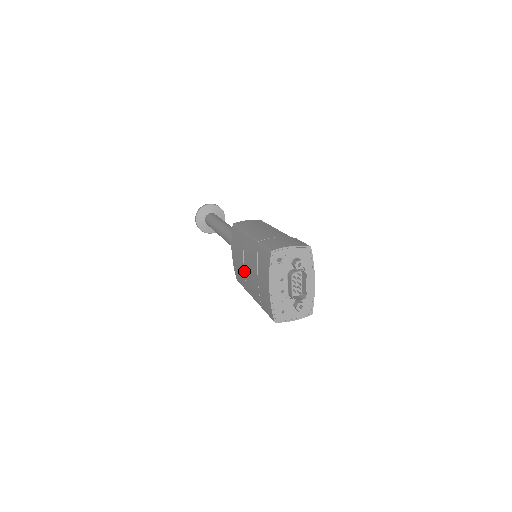
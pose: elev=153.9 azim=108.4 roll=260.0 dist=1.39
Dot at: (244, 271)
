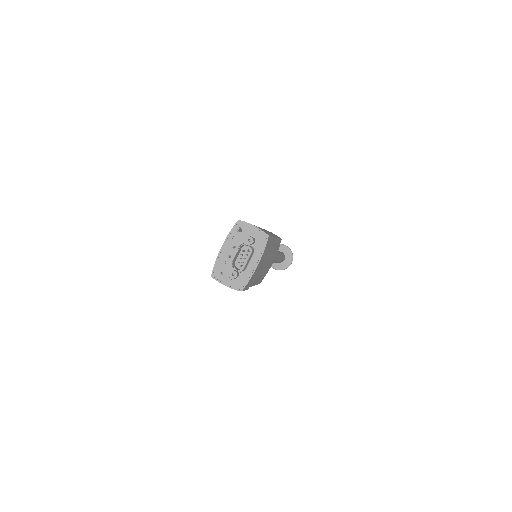
Dot at: occluded
